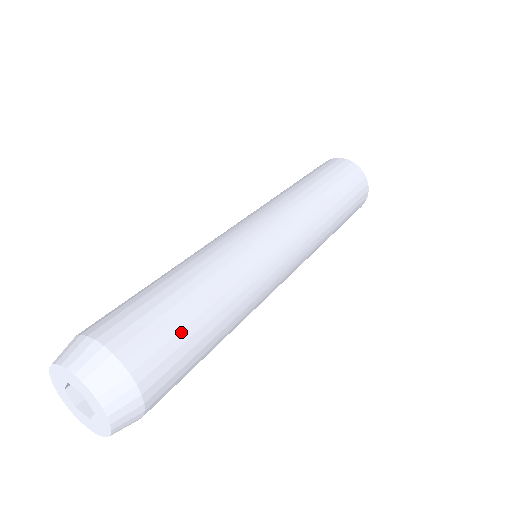
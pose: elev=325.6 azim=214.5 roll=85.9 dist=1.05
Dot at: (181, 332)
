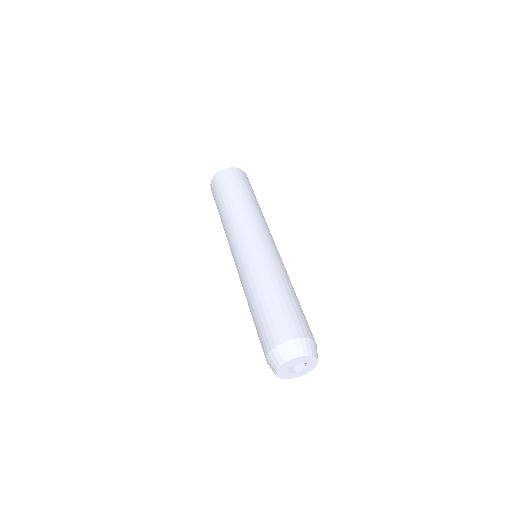
Dot at: (289, 309)
